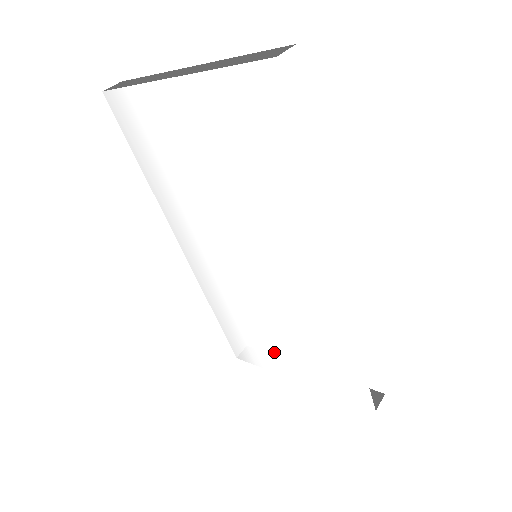
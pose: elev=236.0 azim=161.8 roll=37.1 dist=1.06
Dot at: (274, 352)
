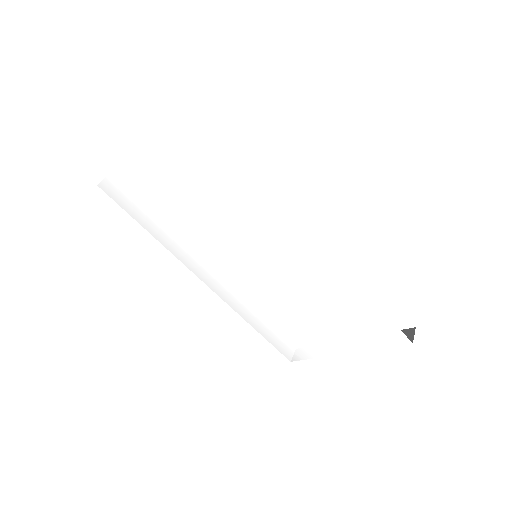
Dot at: (312, 336)
